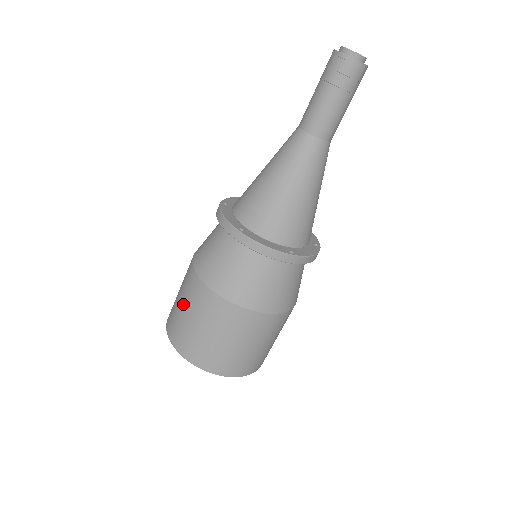
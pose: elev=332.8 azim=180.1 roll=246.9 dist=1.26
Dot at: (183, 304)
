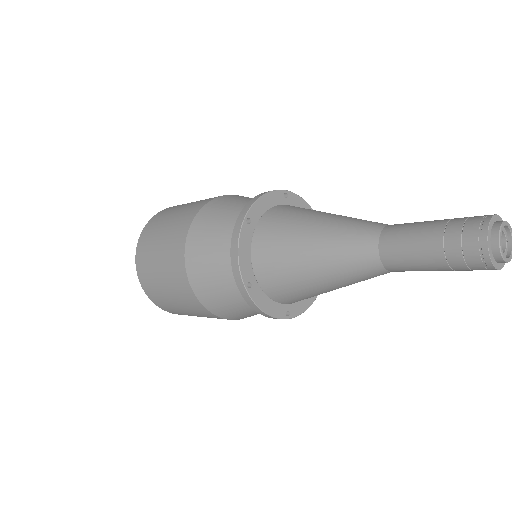
Dot at: (182, 208)
